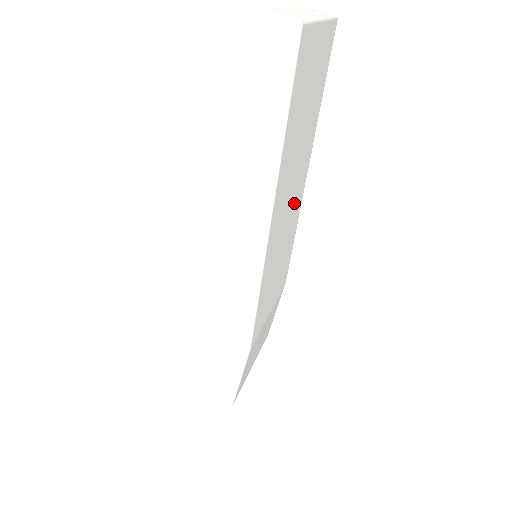
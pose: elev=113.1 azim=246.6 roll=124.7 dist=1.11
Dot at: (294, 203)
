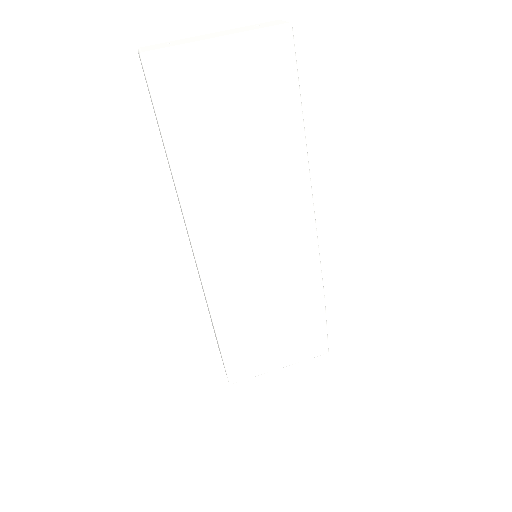
Dot at: (274, 211)
